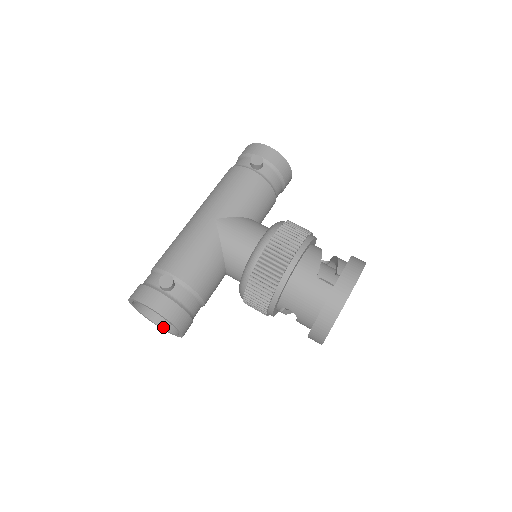
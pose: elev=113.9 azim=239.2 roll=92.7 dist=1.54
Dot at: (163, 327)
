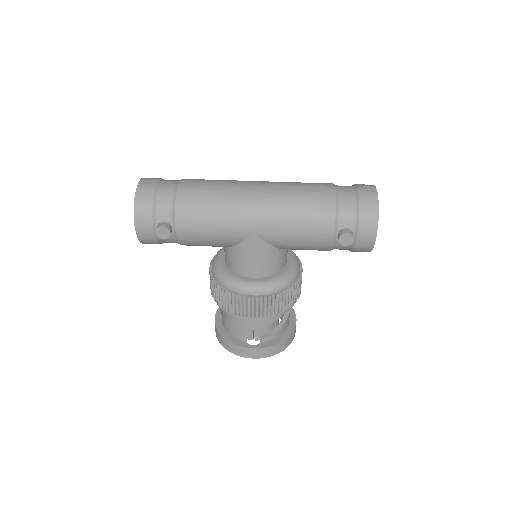
Dot at: occluded
